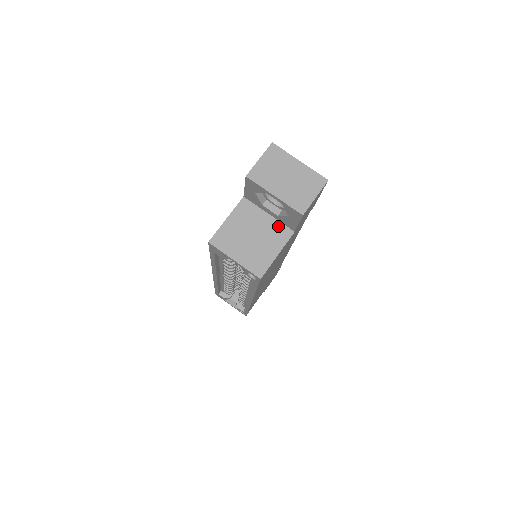
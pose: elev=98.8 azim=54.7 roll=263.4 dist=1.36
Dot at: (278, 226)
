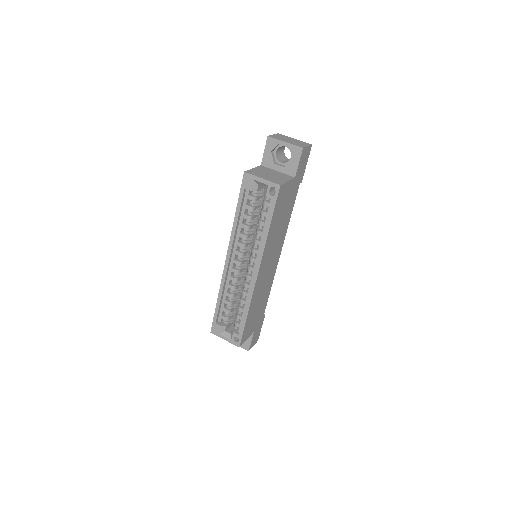
Dot at: (284, 175)
